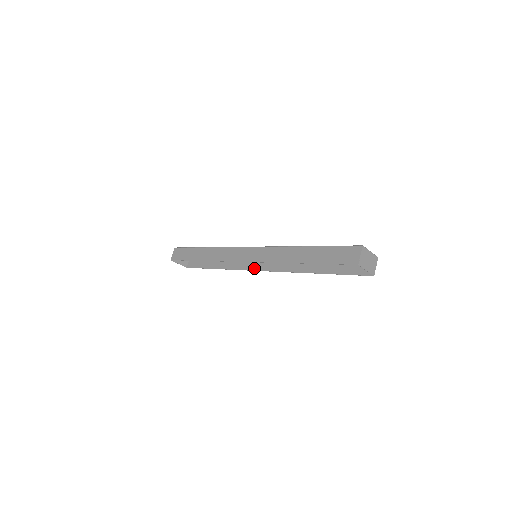
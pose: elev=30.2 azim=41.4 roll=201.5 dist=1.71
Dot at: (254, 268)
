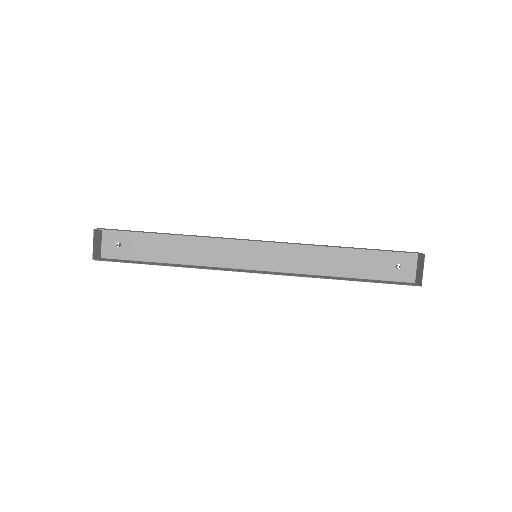
Dot at: (241, 271)
